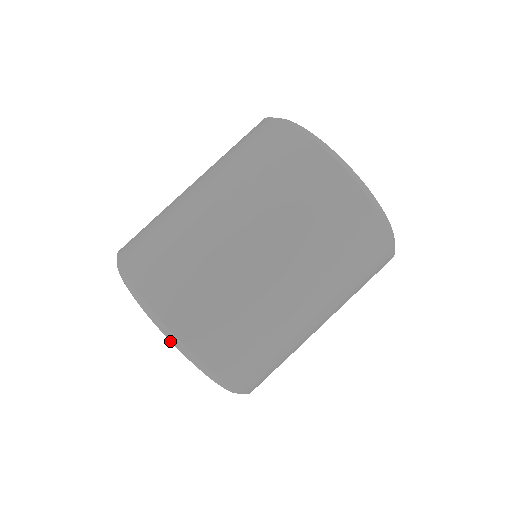
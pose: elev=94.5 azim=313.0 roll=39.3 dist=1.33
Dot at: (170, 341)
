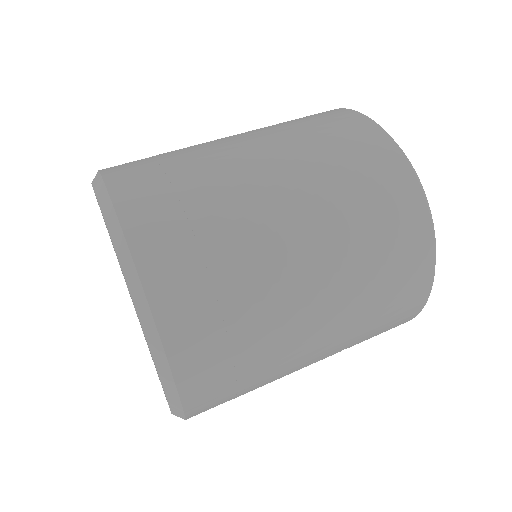
Dot at: (97, 200)
